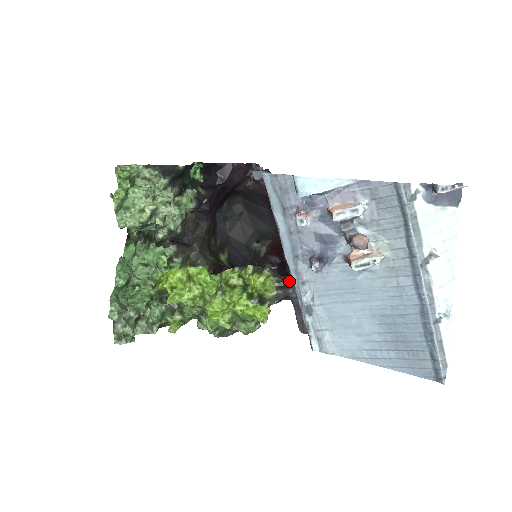
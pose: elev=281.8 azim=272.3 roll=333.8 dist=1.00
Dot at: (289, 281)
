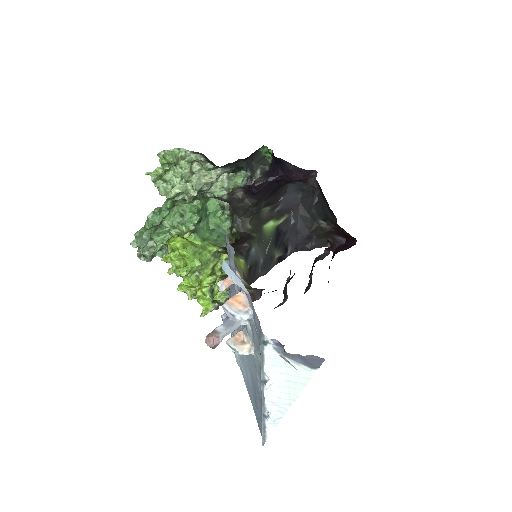
Dot at: occluded
